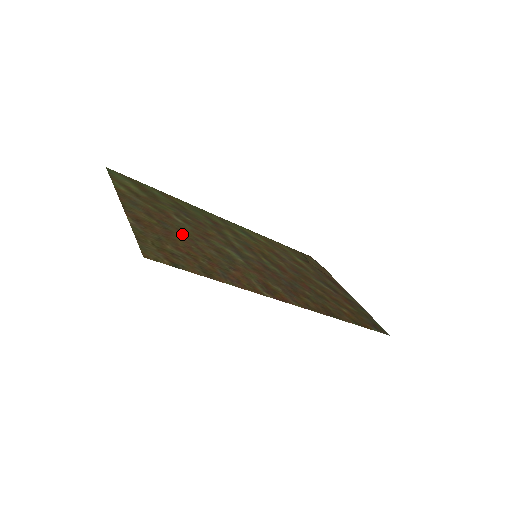
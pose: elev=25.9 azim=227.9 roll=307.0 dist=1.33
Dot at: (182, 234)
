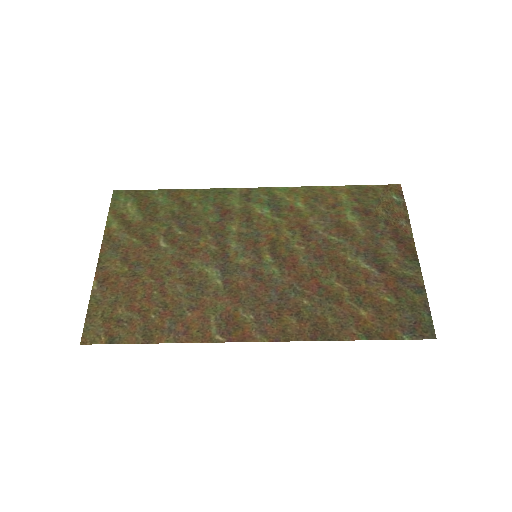
Dot at: (152, 274)
